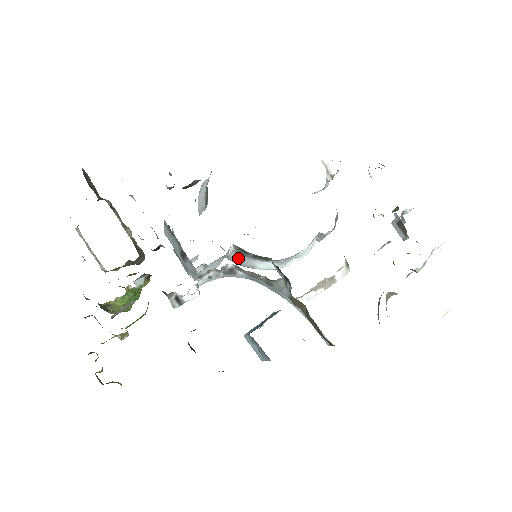
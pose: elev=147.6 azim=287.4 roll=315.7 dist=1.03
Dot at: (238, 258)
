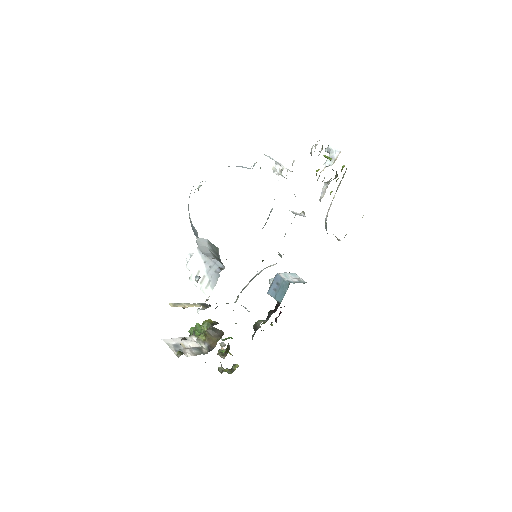
Dot at: occluded
